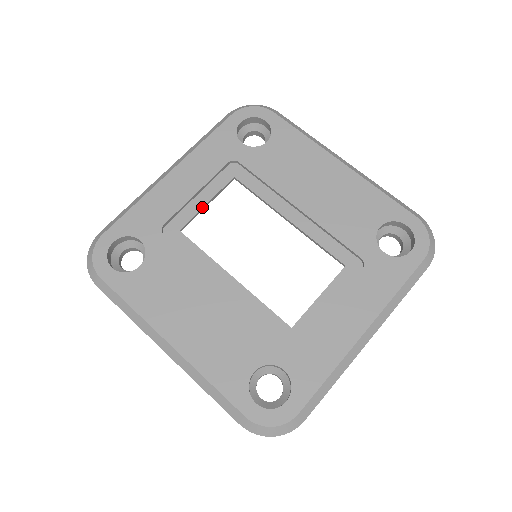
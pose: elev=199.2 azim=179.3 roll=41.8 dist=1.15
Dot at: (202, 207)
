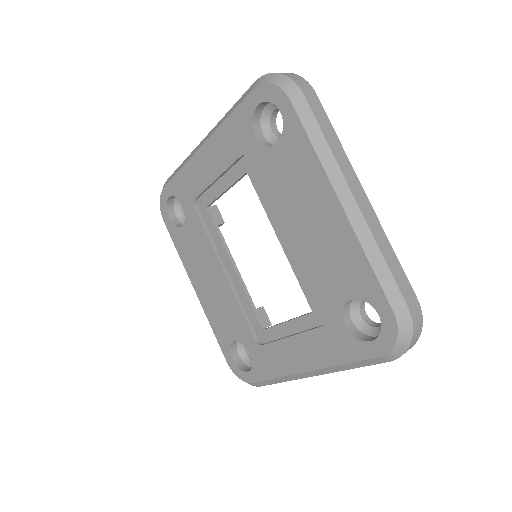
Dot at: (221, 193)
